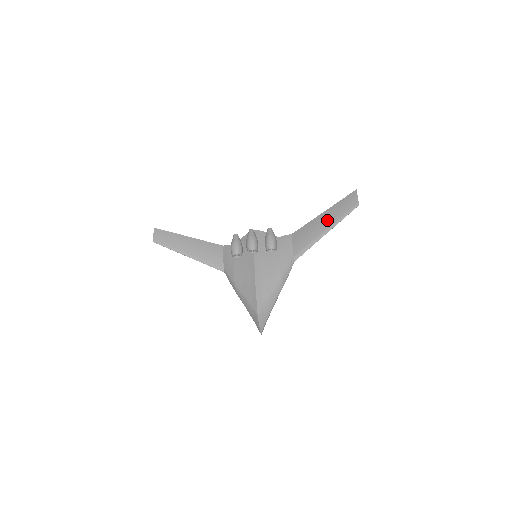
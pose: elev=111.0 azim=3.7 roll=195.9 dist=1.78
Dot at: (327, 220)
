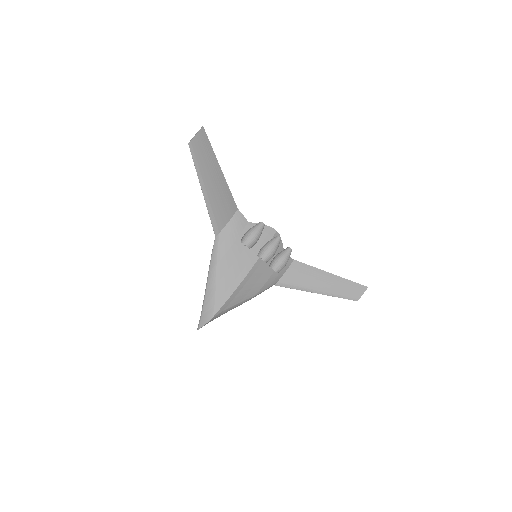
Dot at: (328, 285)
